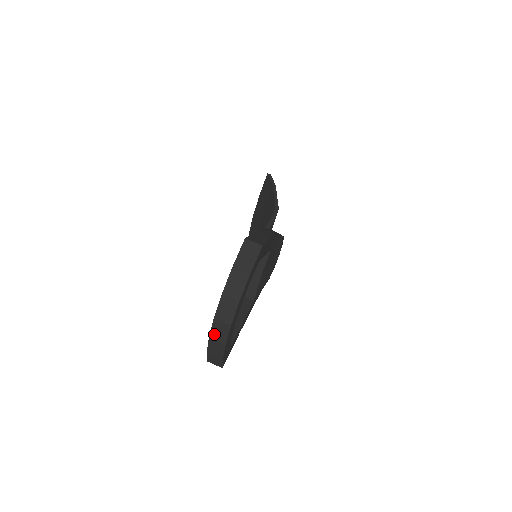
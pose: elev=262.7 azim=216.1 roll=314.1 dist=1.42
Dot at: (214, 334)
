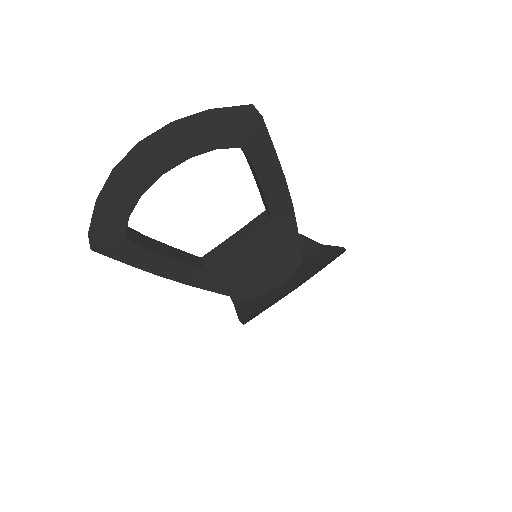
Dot at: (121, 165)
